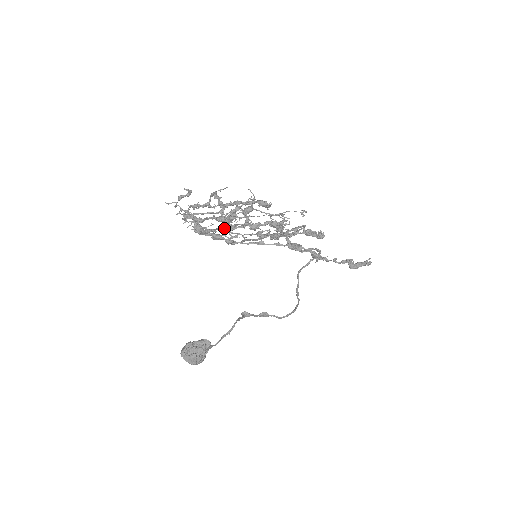
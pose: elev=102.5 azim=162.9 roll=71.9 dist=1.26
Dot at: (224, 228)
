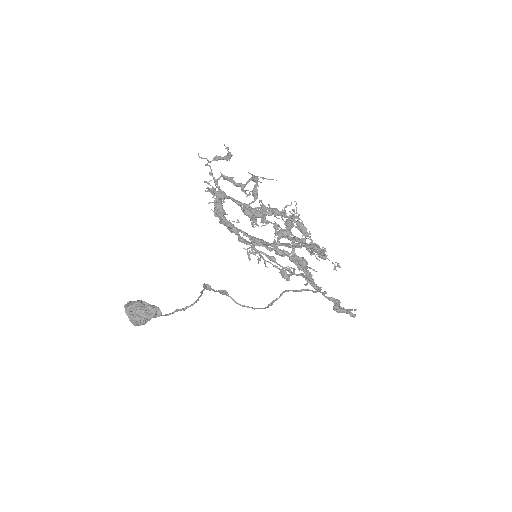
Dot at: (249, 237)
